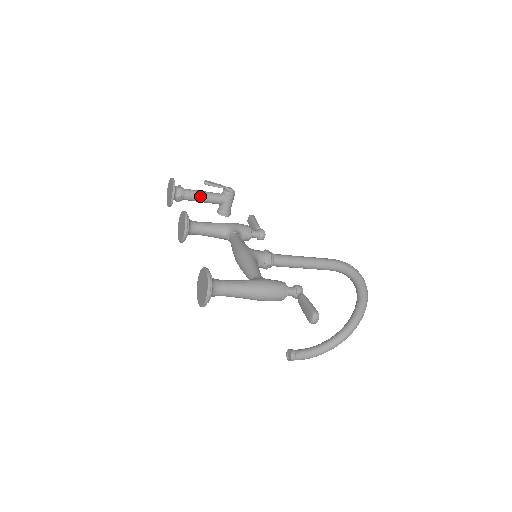
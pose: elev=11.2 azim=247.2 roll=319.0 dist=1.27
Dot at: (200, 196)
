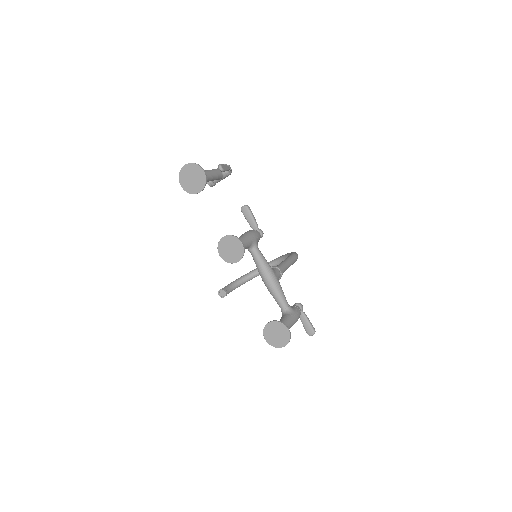
Dot at: (211, 179)
